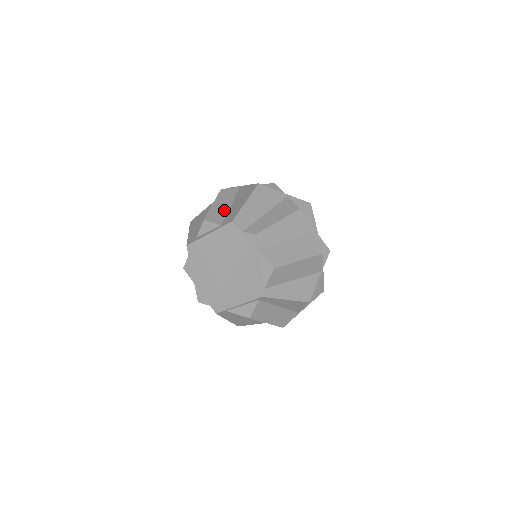
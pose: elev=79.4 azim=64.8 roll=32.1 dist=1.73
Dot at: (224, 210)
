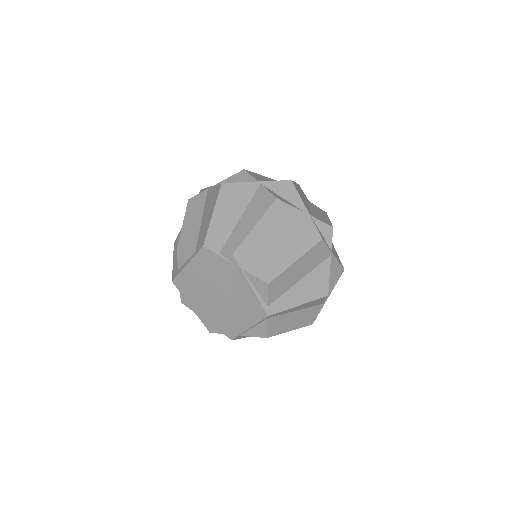
Dot at: (195, 229)
